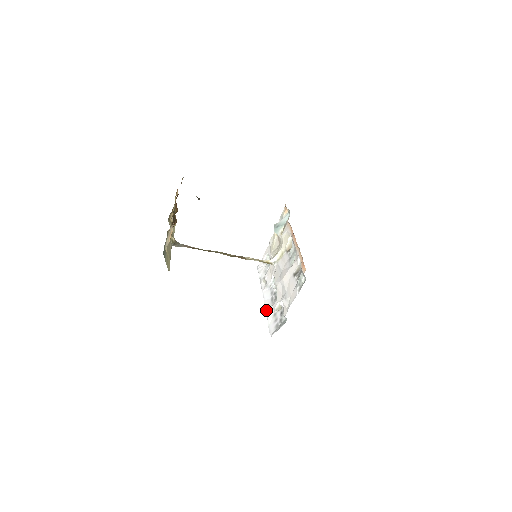
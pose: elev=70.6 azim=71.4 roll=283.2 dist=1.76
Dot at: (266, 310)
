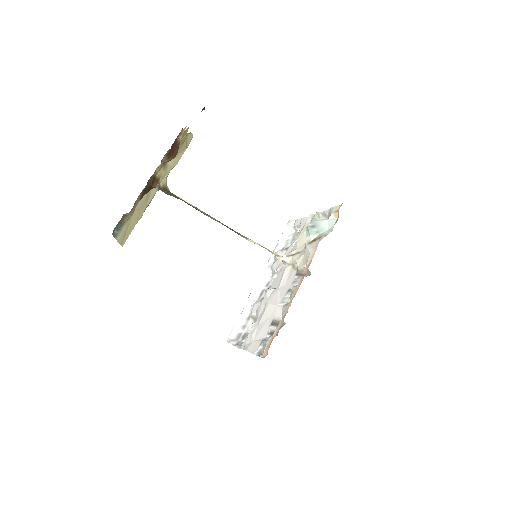
Dot at: (248, 300)
